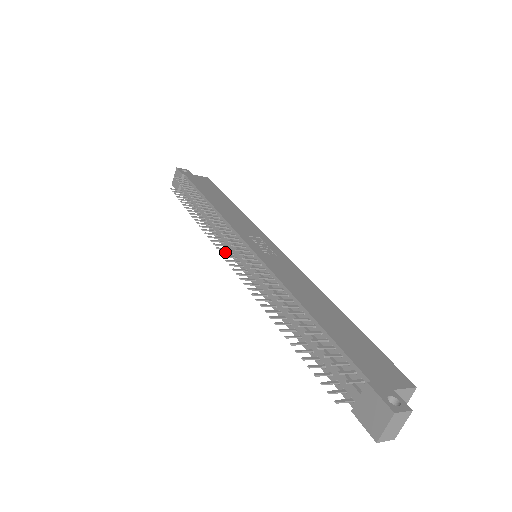
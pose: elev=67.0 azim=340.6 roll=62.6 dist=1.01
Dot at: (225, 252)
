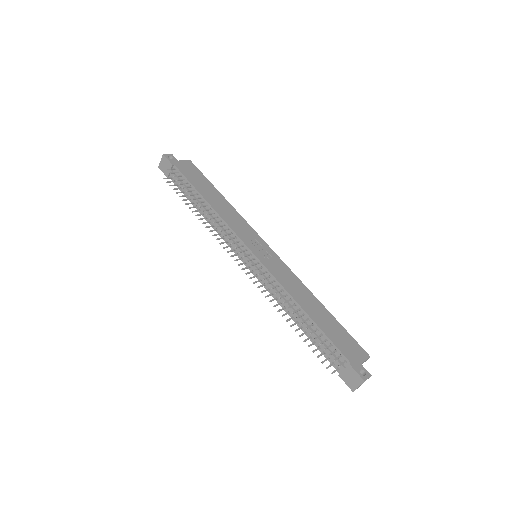
Dot at: (234, 255)
